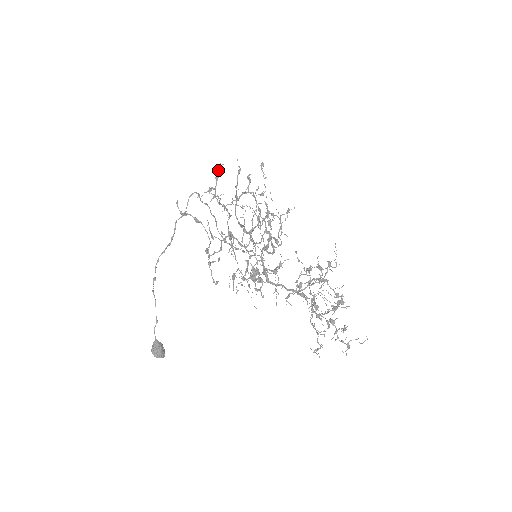
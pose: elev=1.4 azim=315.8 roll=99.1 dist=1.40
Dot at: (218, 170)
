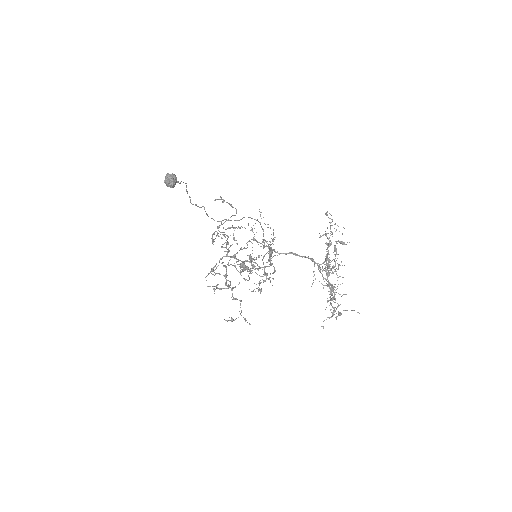
Dot at: occluded
